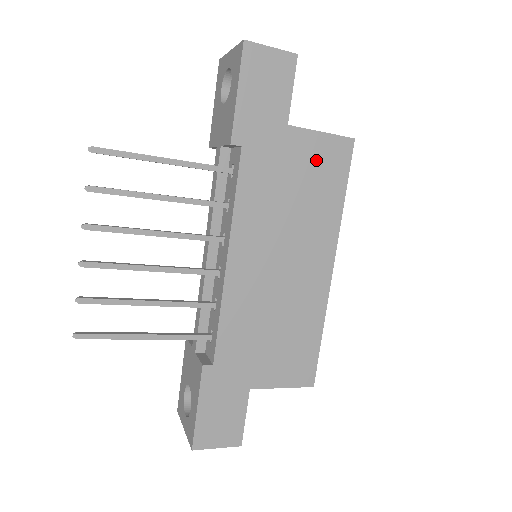
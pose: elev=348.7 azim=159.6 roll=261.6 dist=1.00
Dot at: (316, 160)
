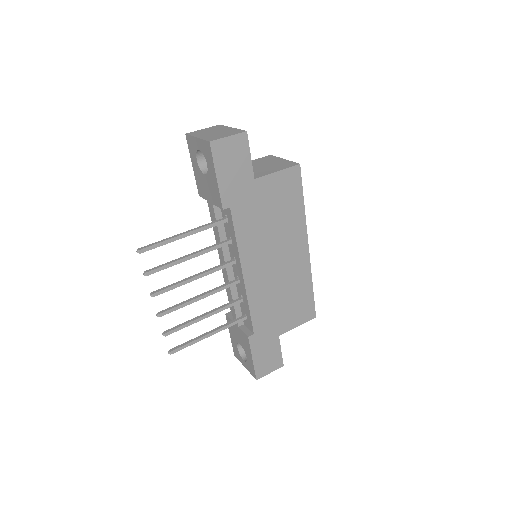
Dot at: (279, 190)
